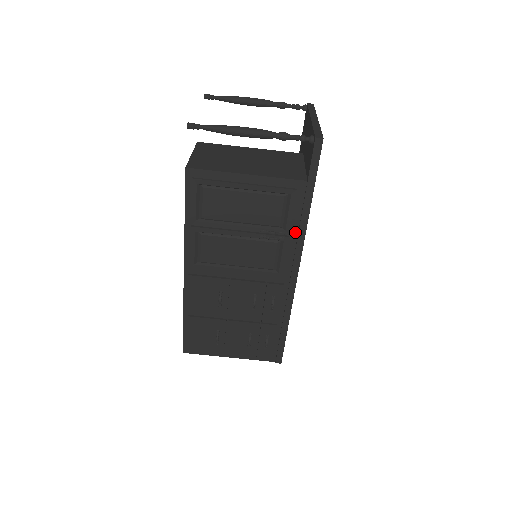
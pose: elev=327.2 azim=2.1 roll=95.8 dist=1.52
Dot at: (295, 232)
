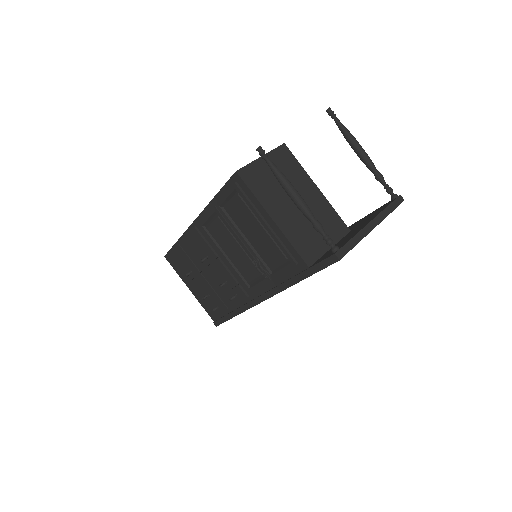
Dot at: (278, 282)
